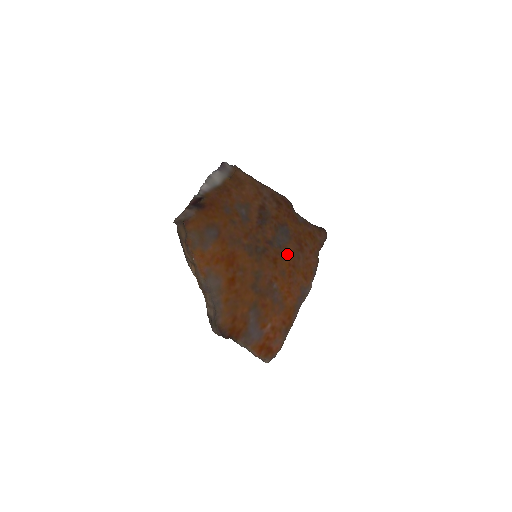
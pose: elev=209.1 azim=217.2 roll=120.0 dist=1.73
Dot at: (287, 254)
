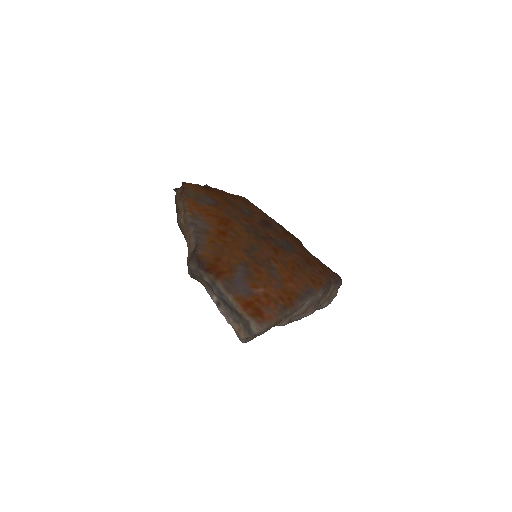
Dot at: (291, 256)
